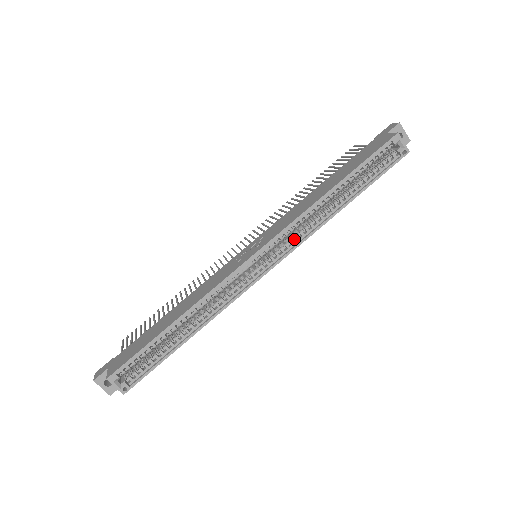
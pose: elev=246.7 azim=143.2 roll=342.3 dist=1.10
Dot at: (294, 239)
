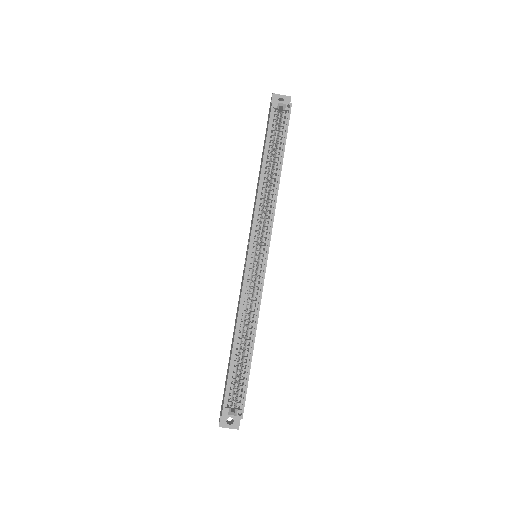
Dot at: (266, 223)
